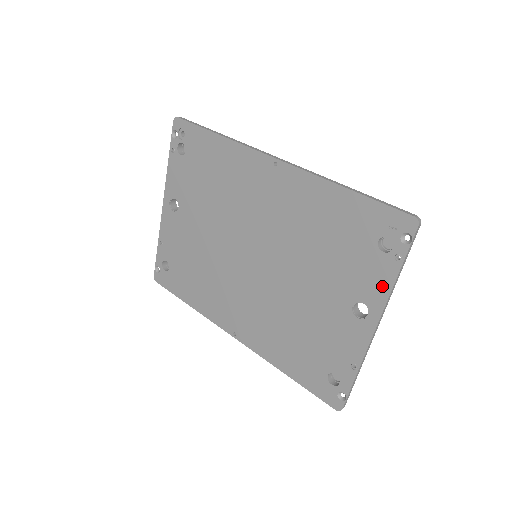
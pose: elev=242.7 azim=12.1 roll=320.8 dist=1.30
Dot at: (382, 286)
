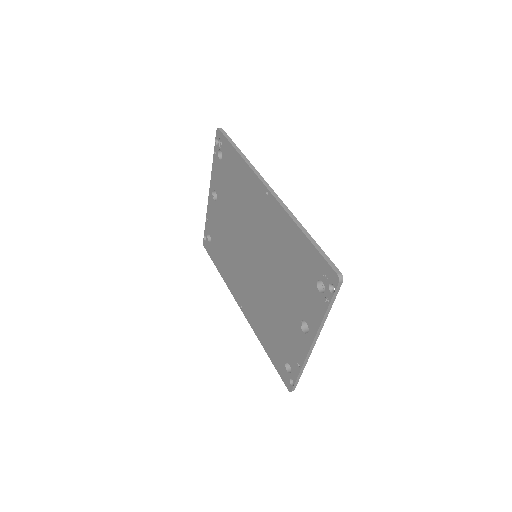
Dot at: (317, 316)
